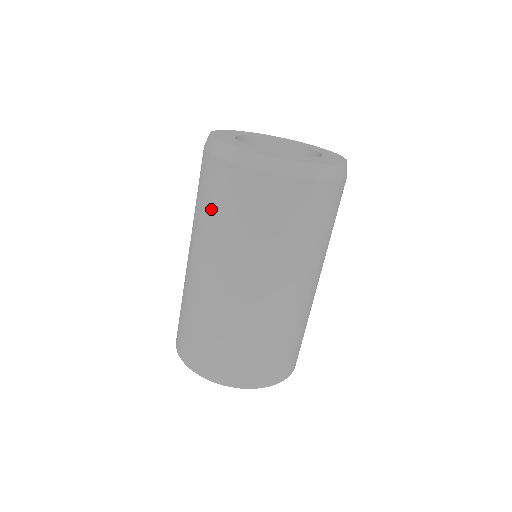
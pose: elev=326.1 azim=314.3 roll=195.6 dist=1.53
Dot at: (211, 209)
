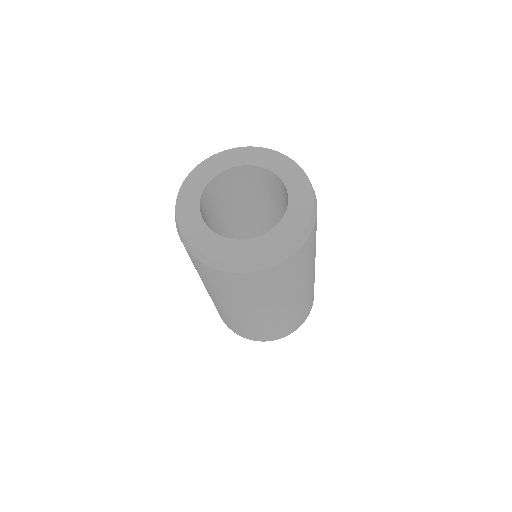
Dot at: (237, 292)
